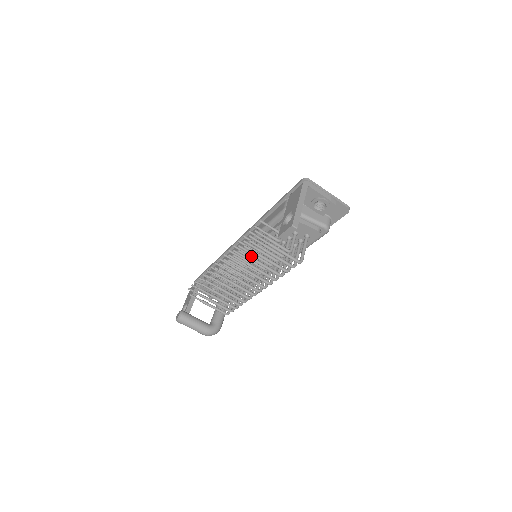
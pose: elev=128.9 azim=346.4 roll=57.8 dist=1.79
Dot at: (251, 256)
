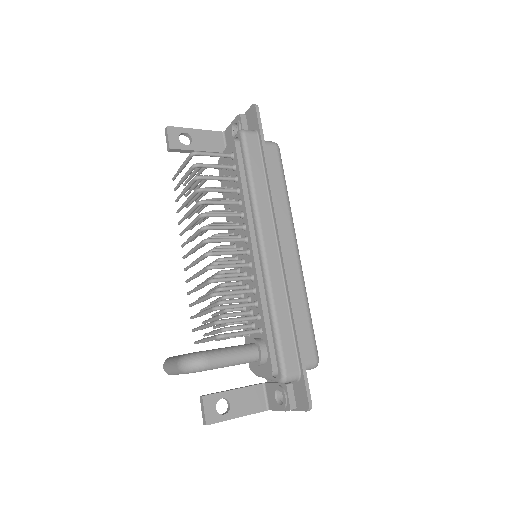
Dot at: occluded
